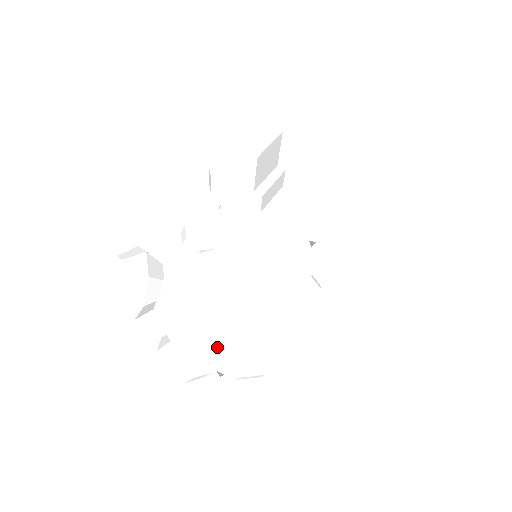
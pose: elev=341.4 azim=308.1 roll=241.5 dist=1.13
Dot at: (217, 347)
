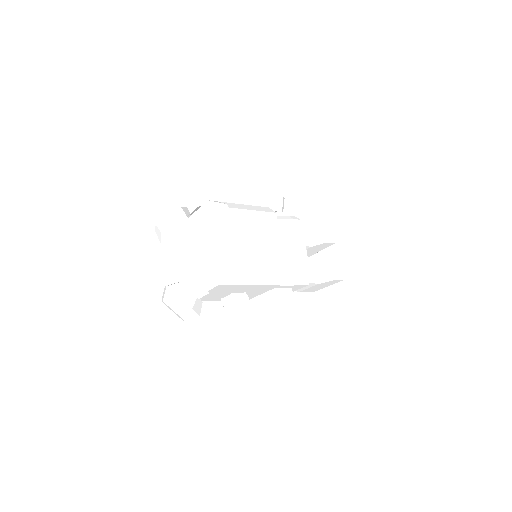
Dot at: (198, 236)
